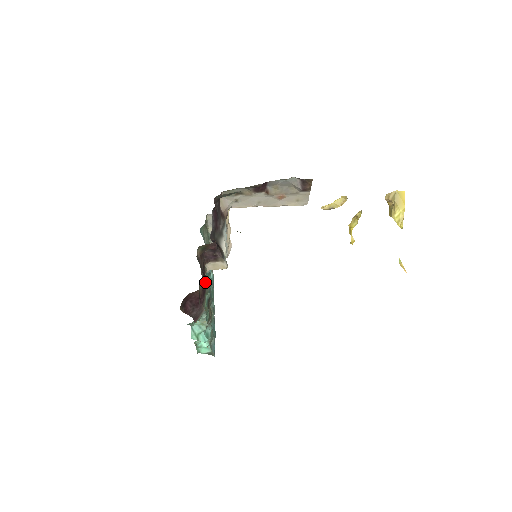
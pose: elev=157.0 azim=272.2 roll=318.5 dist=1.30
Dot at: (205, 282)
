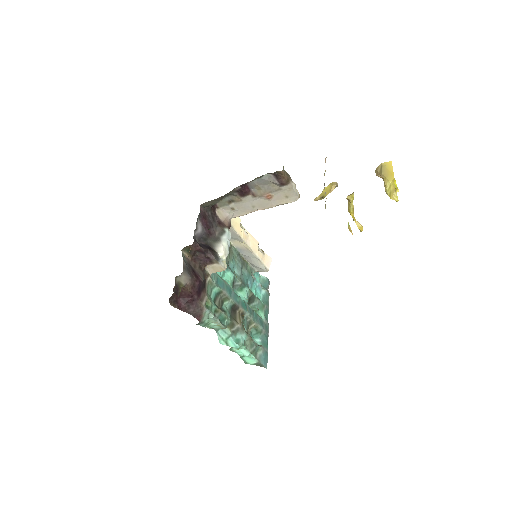
Dot at: (198, 281)
